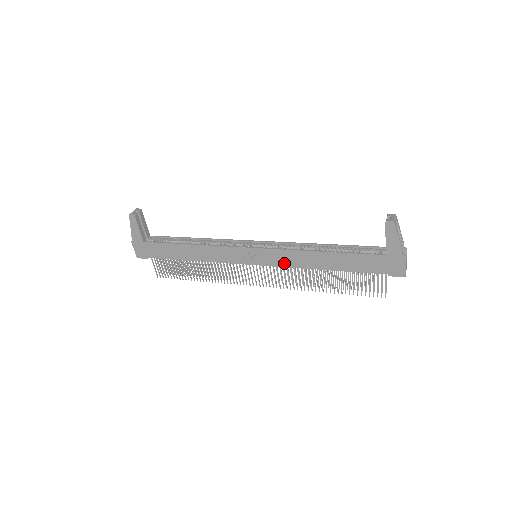
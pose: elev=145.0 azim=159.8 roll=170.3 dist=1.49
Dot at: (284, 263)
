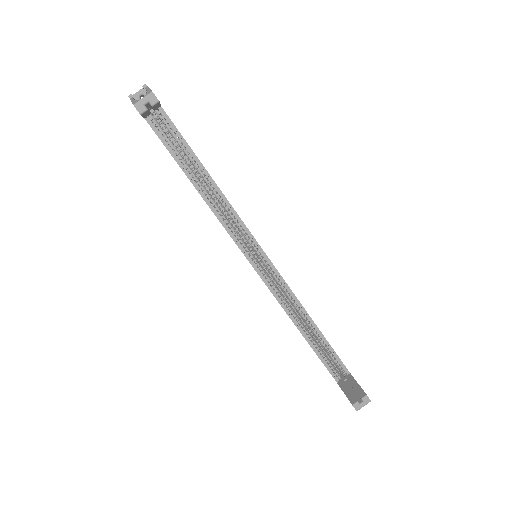
Dot at: occluded
